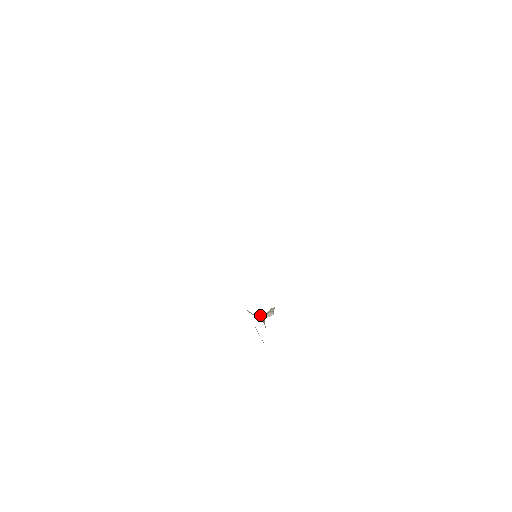
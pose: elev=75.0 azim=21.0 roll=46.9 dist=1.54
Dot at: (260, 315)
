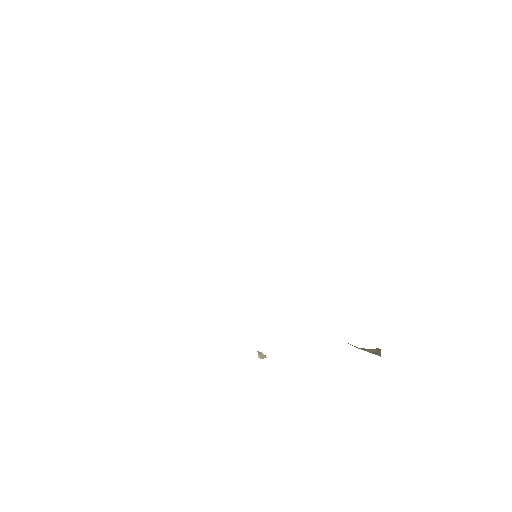
Dot at: occluded
